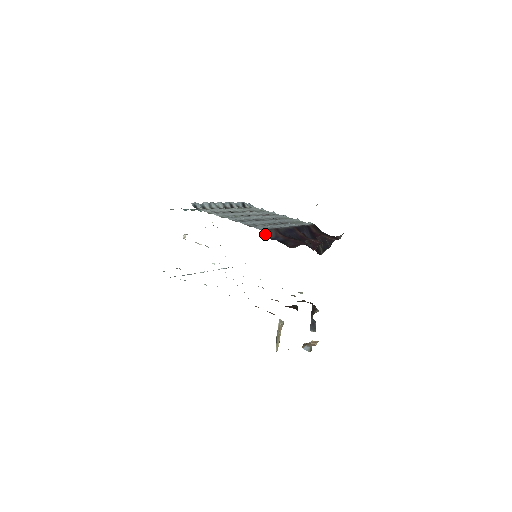
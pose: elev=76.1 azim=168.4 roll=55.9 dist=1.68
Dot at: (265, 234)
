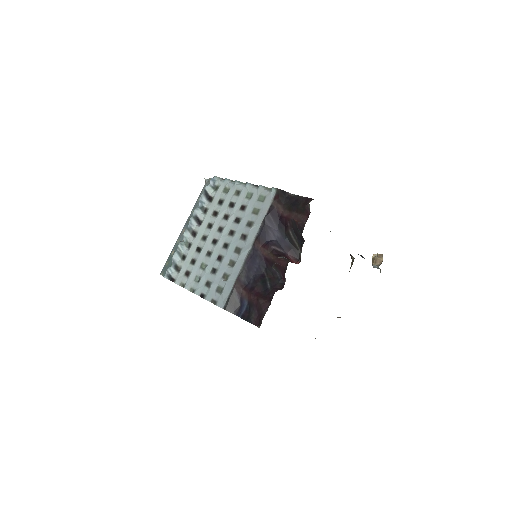
Dot at: occluded
